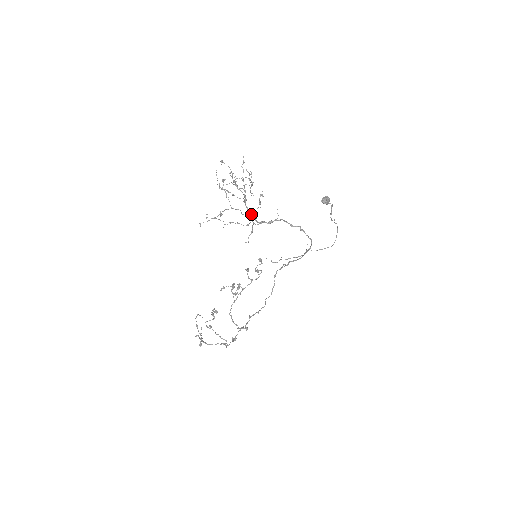
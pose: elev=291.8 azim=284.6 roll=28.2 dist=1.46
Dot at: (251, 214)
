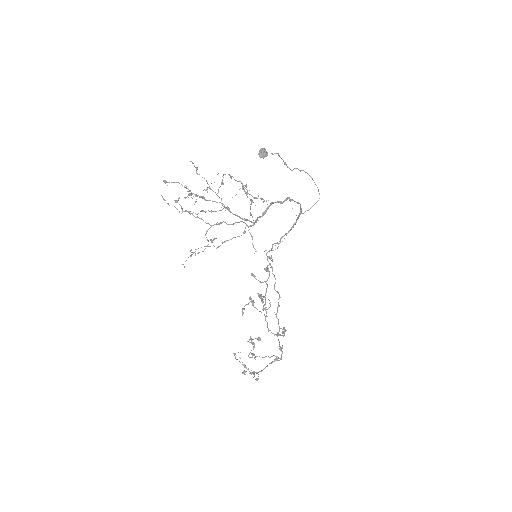
Dot at: (244, 219)
